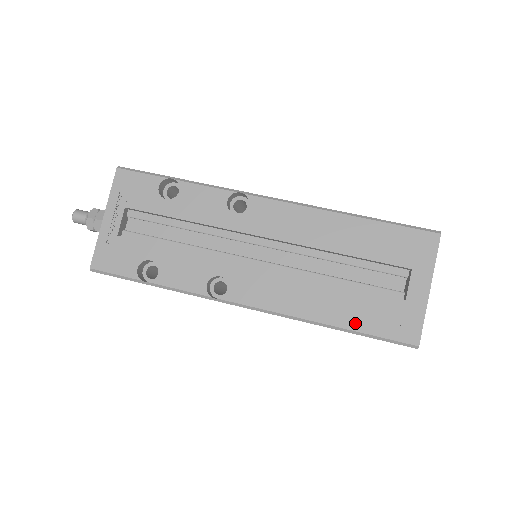
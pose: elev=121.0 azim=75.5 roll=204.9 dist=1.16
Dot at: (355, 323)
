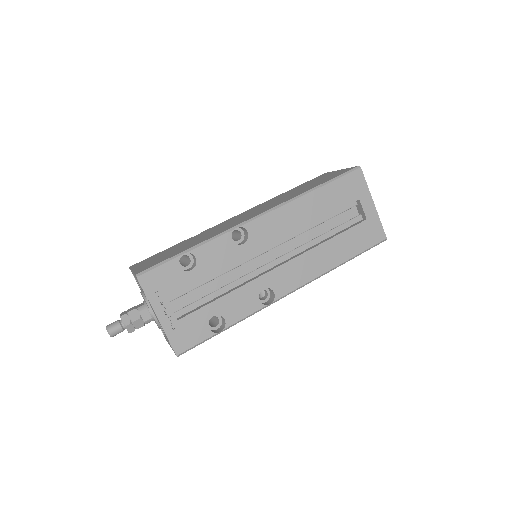
Dot at: (351, 252)
